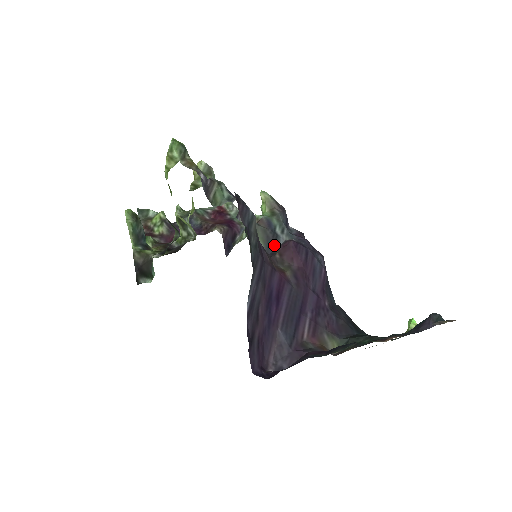
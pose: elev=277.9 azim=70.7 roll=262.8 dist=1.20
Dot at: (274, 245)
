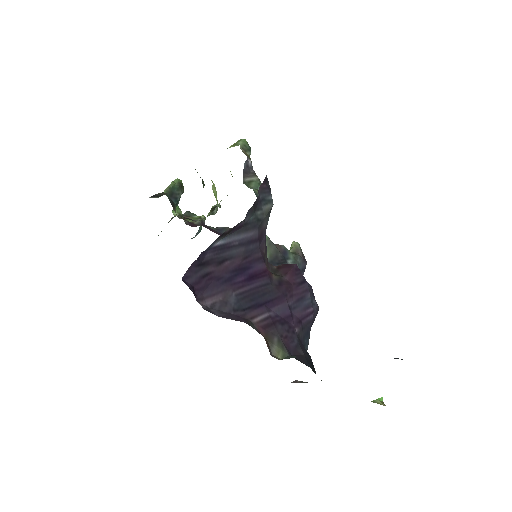
Dot at: (278, 264)
